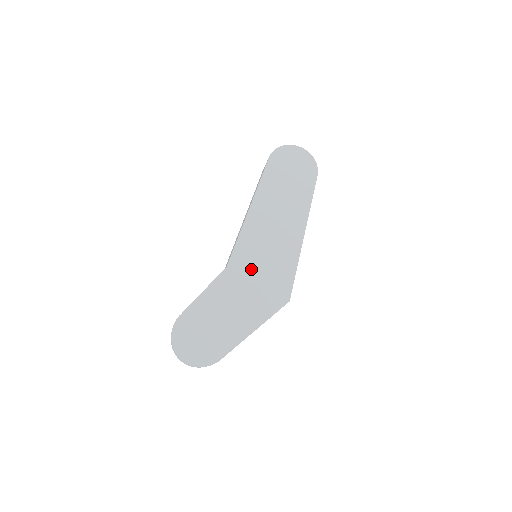
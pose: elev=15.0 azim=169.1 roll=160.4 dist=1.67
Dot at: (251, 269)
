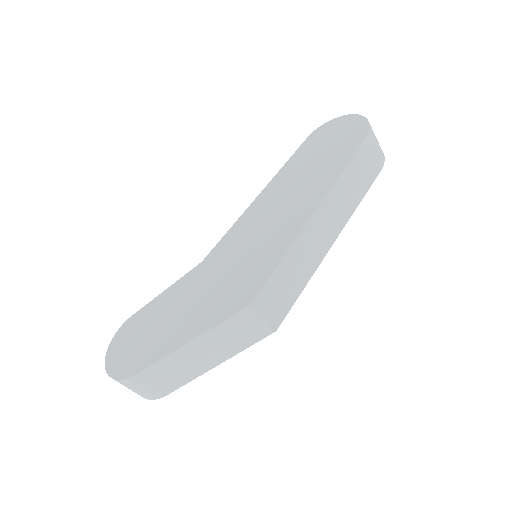
Dot at: (225, 263)
